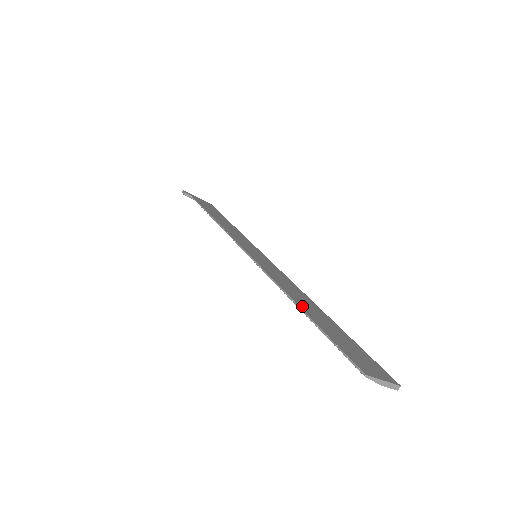
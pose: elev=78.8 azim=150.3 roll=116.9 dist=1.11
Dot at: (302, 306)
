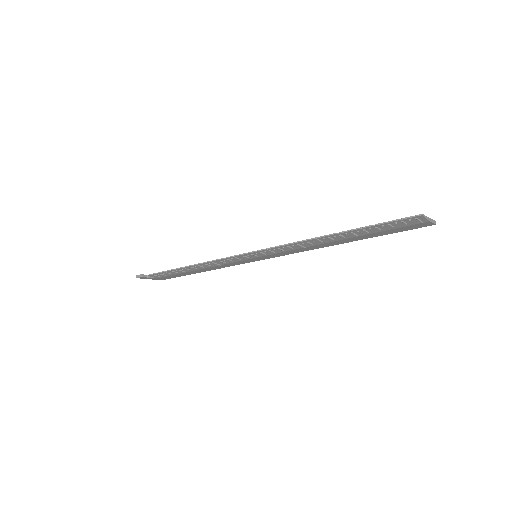
Dot at: (335, 234)
